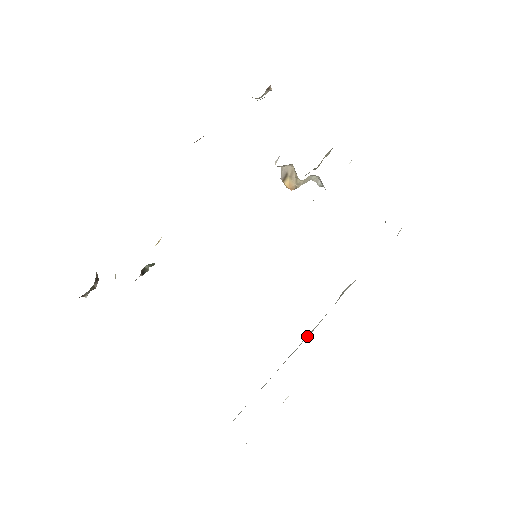
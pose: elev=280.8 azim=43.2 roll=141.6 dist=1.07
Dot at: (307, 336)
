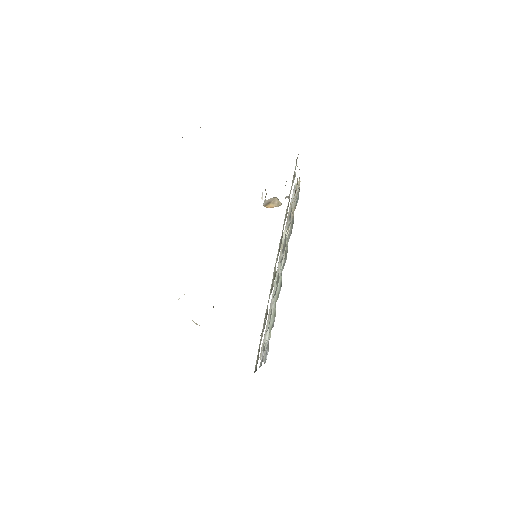
Dot at: occluded
